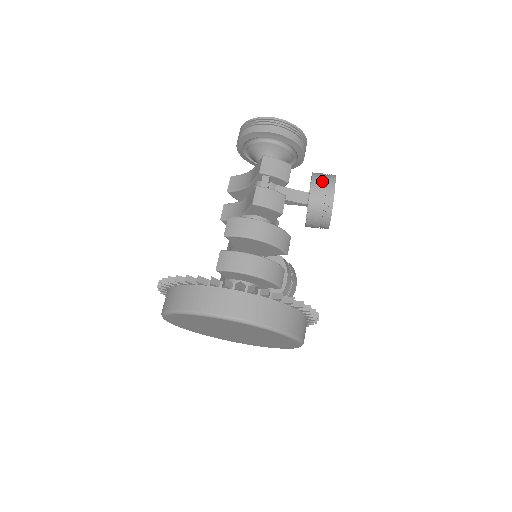
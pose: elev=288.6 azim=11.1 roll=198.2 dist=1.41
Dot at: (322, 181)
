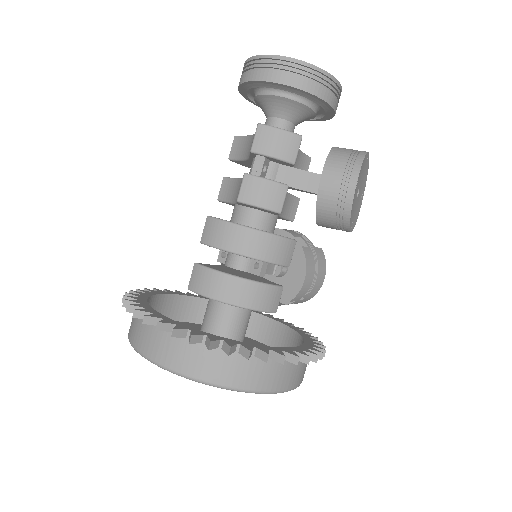
Dot at: (339, 169)
